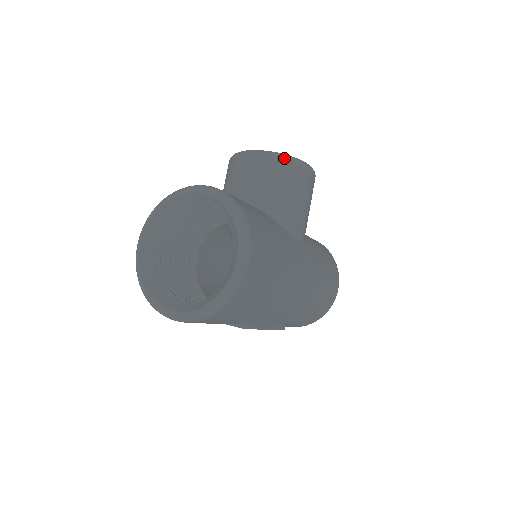
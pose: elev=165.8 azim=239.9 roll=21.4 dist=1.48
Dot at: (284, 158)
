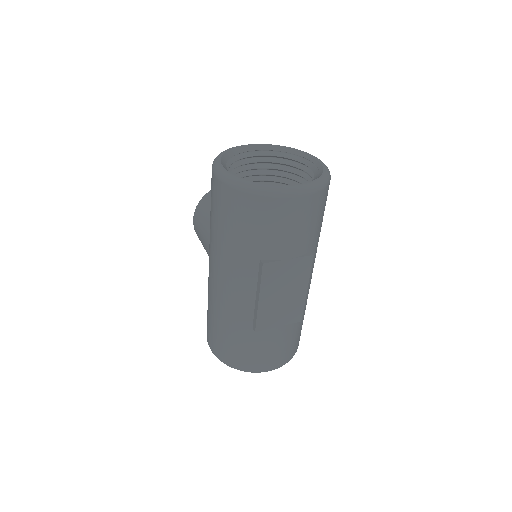
Dot at: occluded
